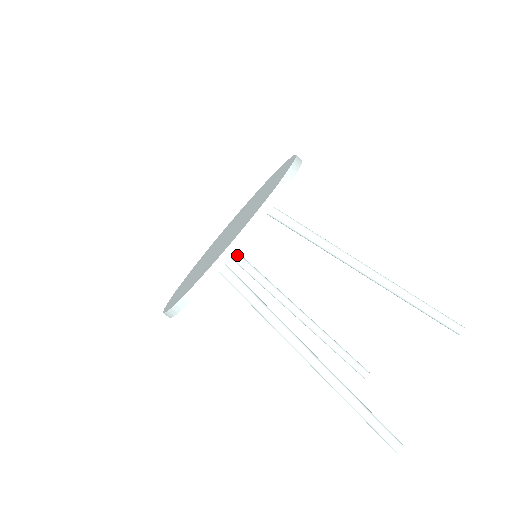
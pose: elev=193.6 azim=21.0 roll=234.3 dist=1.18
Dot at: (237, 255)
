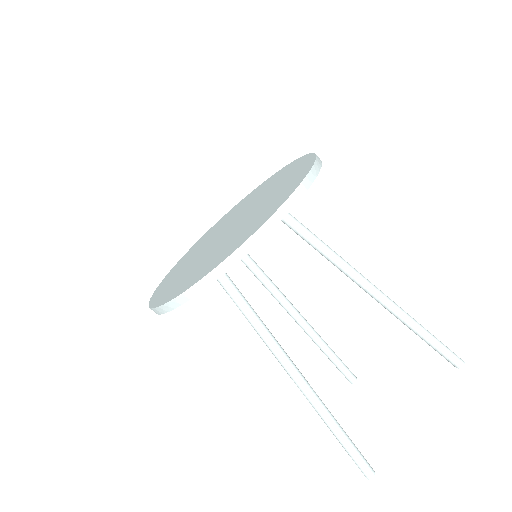
Dot at: occluded
